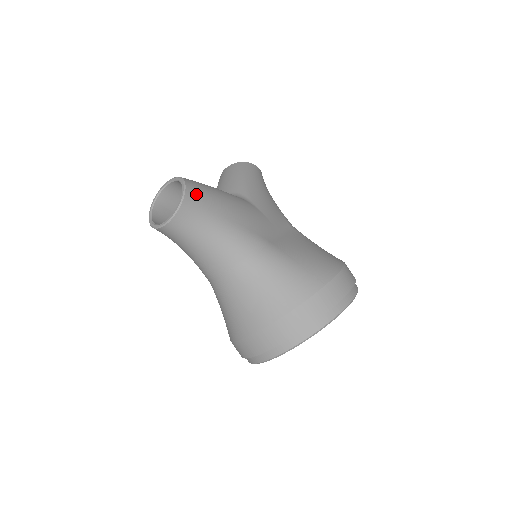
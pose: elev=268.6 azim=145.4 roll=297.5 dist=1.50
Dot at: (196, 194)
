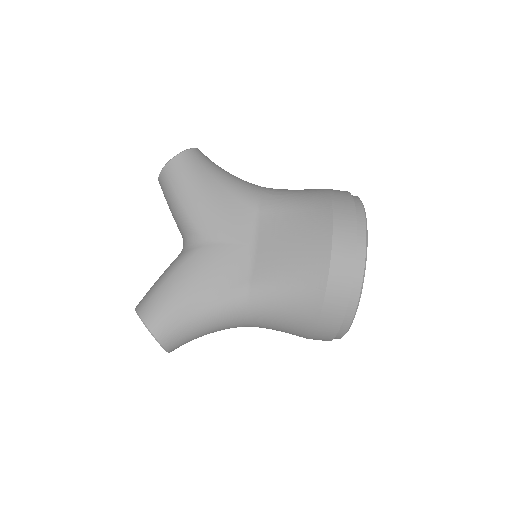
Dot at: (161, 323)
